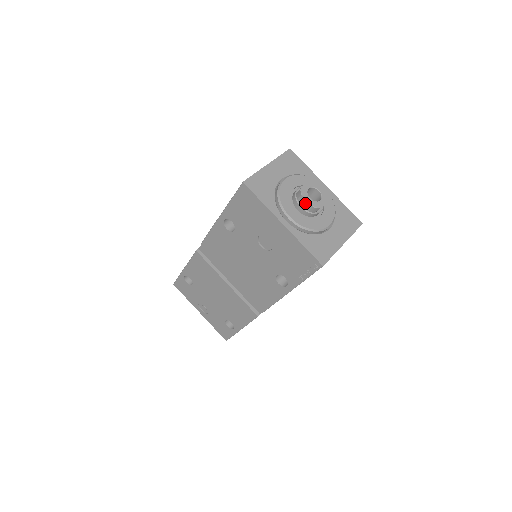
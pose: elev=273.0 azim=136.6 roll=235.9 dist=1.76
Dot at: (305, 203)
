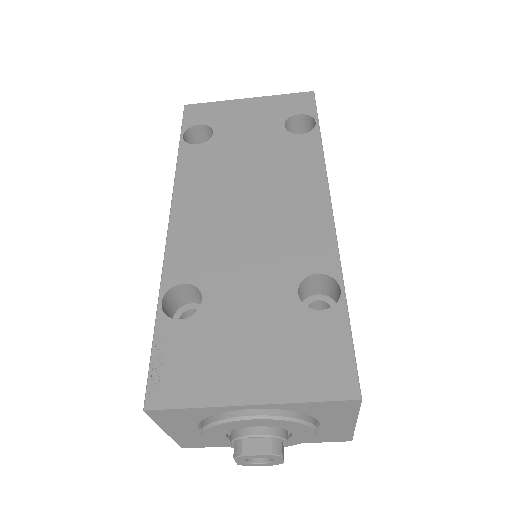
Dot at: (262, 458)
